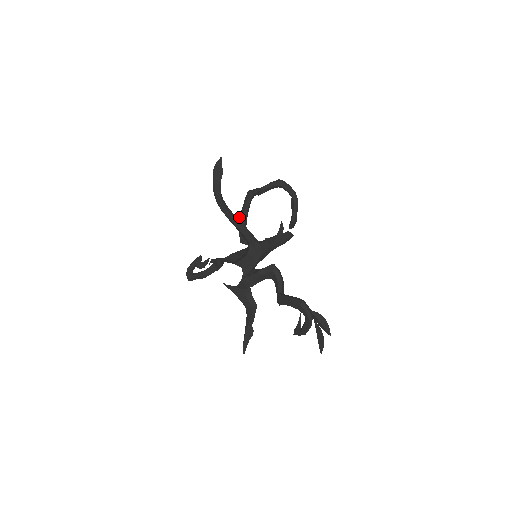
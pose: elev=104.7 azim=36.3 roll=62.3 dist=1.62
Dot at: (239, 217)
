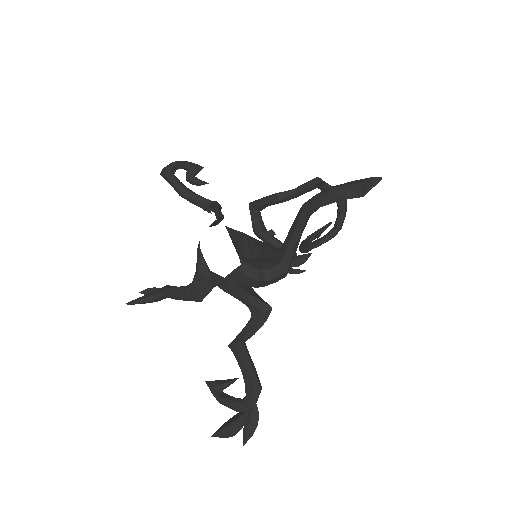
Dot at: (283, 192)
